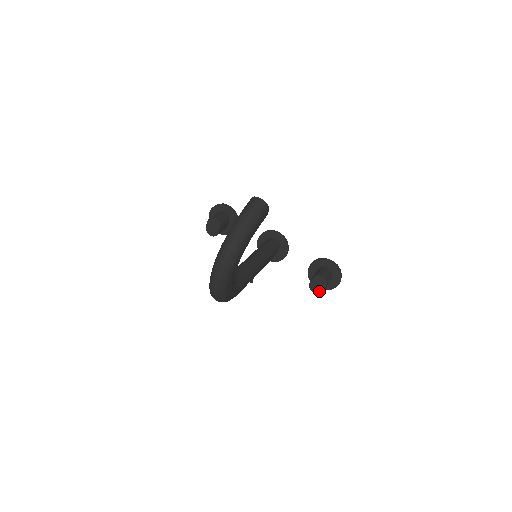
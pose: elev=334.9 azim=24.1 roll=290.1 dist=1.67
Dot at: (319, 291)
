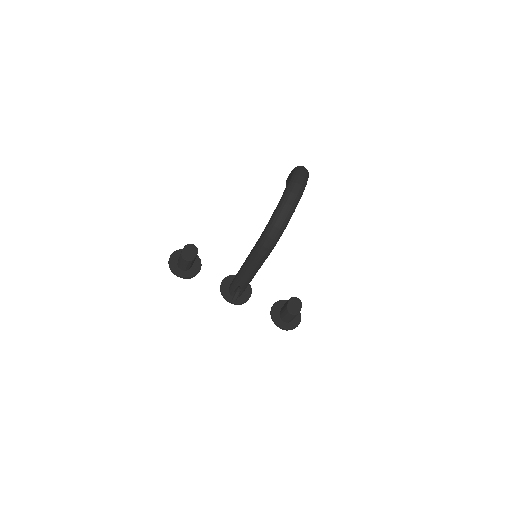
Dot at: (297, 311)
